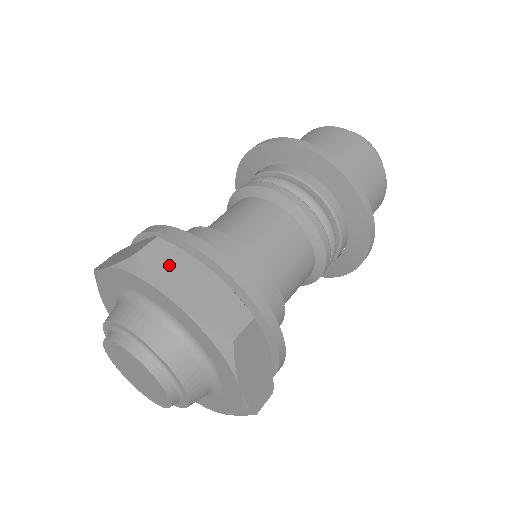
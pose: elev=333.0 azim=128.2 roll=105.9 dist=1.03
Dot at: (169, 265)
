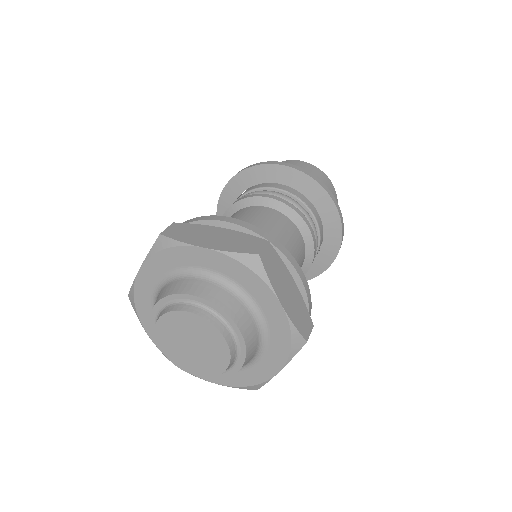
Dot at: (189, 232)
